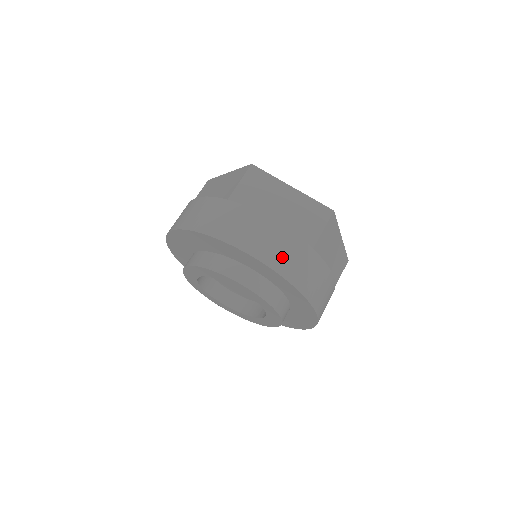
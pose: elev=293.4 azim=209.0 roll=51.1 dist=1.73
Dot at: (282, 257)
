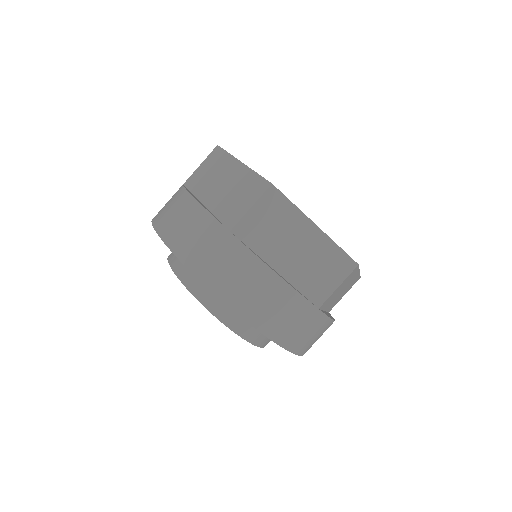
Dot at: (278, 321)
